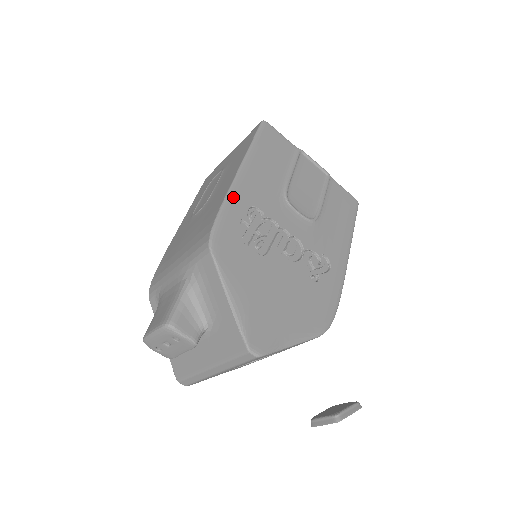
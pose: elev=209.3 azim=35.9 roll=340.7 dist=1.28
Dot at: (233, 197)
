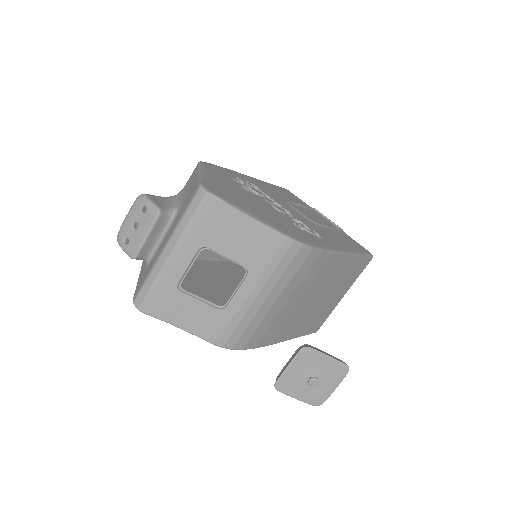
Dot at: (236, 173)
